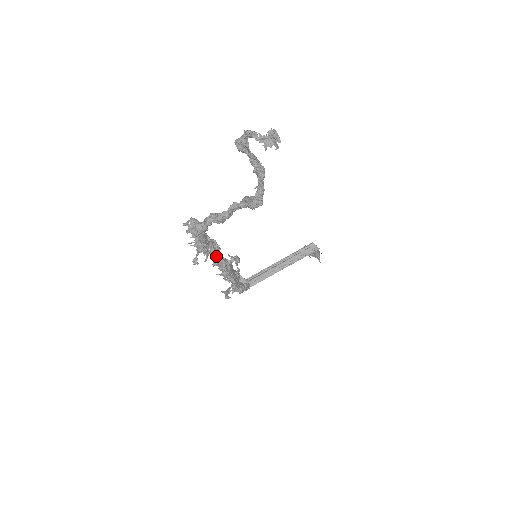
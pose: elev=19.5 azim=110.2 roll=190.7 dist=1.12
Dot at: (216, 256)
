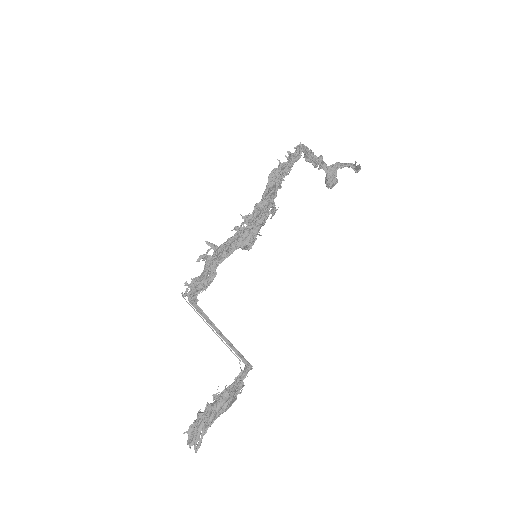
Dot at: (278, 185)
